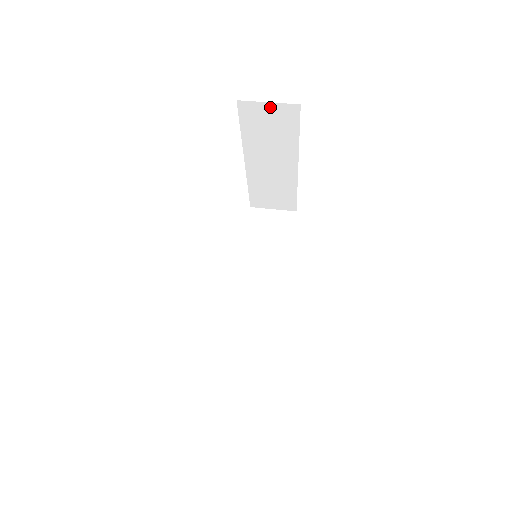
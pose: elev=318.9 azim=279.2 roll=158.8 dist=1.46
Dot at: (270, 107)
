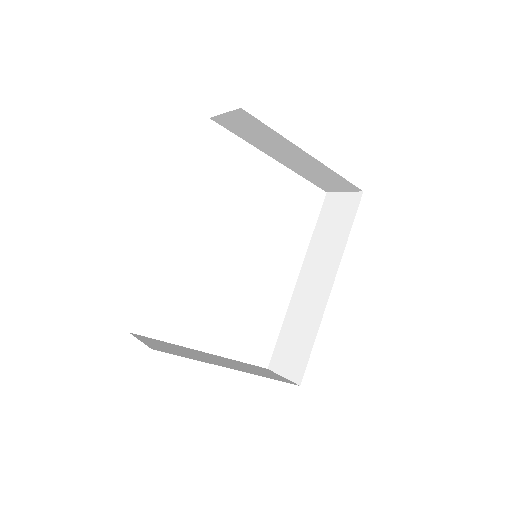
Dot at: (230, 116)
